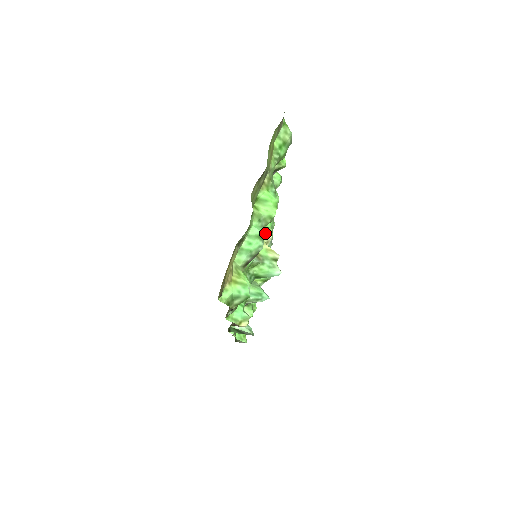
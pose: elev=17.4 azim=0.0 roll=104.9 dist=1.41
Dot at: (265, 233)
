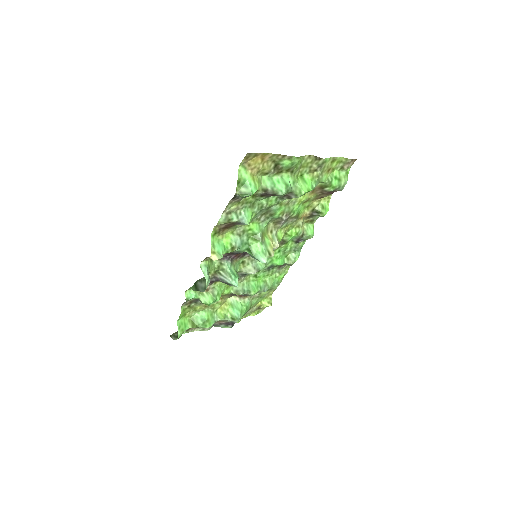
Dot at: (277, 240)
